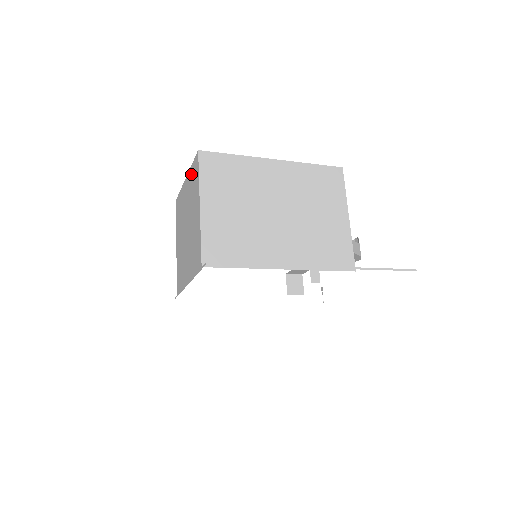
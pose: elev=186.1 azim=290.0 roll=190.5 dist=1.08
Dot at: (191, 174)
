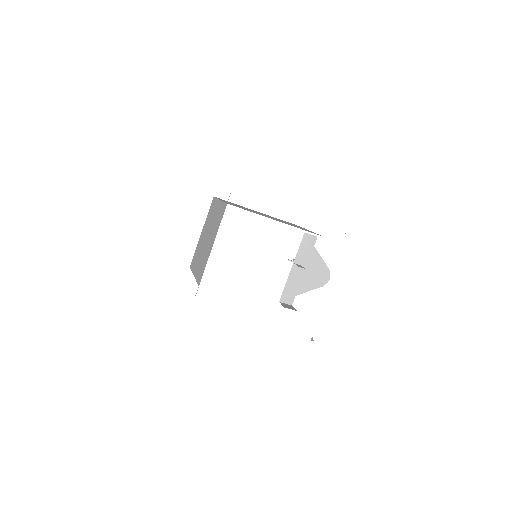
Dot at: (208, 216)
